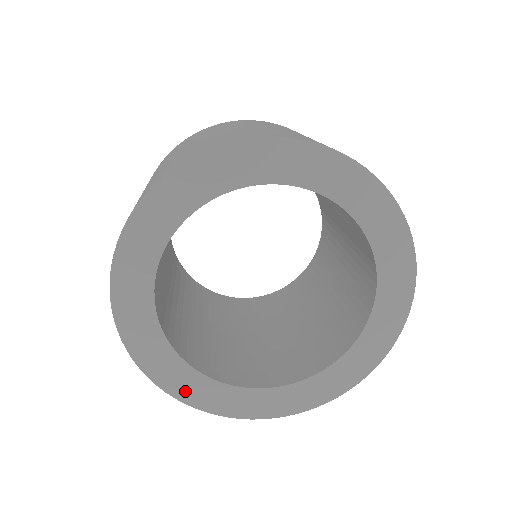
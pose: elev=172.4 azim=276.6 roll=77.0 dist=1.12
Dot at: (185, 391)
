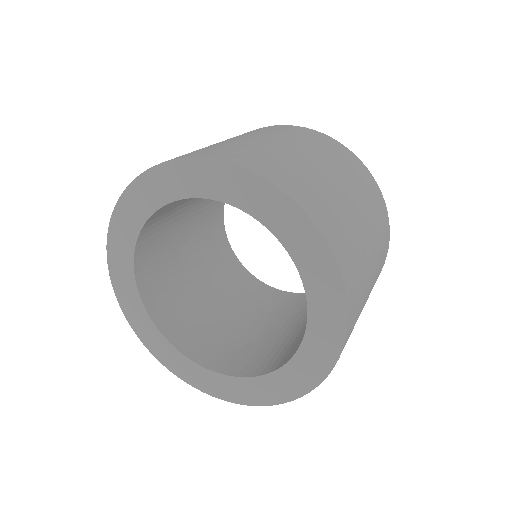
Dot at: (230, 394)
